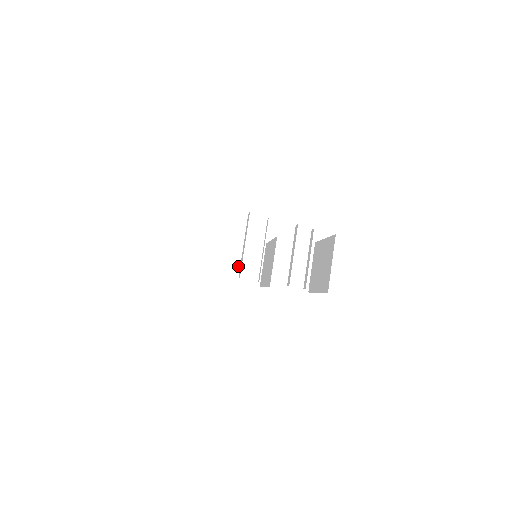
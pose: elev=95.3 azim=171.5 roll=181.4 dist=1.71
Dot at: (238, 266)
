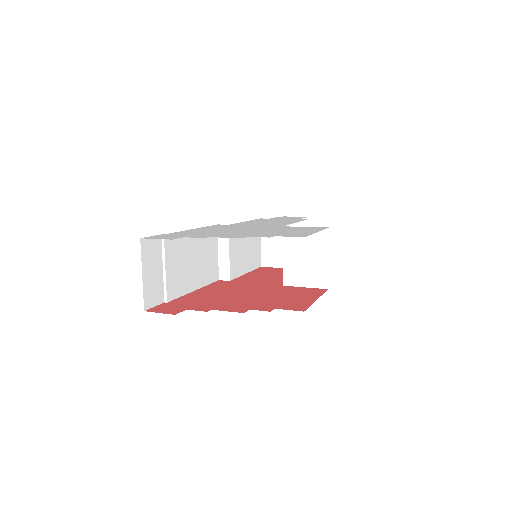
Dot at: (281, 249)
